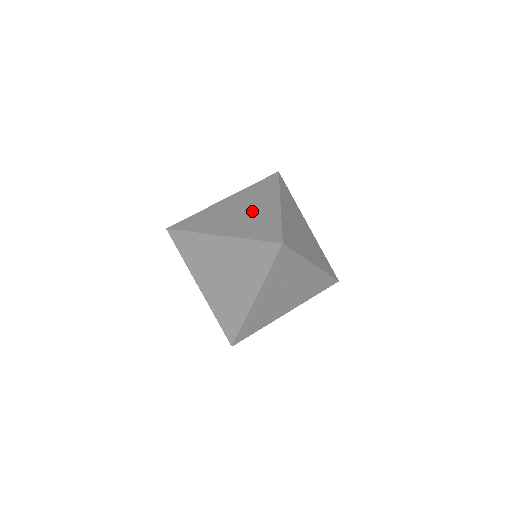
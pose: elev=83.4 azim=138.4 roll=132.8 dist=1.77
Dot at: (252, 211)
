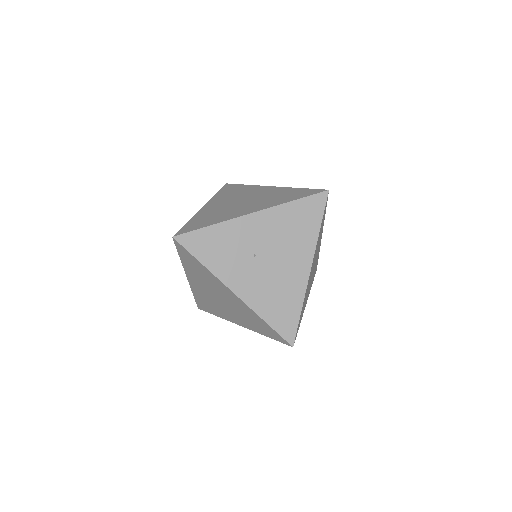
Dot at: occluded
